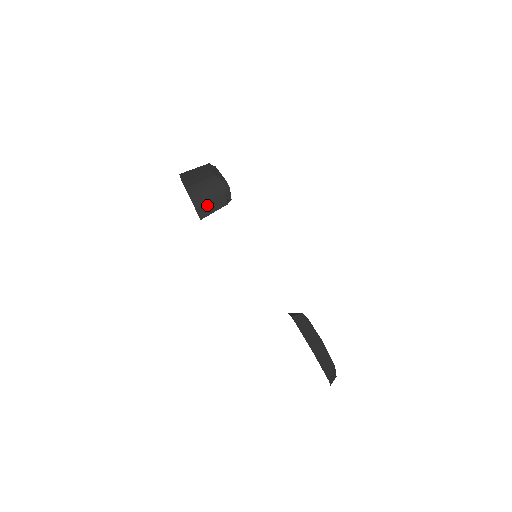
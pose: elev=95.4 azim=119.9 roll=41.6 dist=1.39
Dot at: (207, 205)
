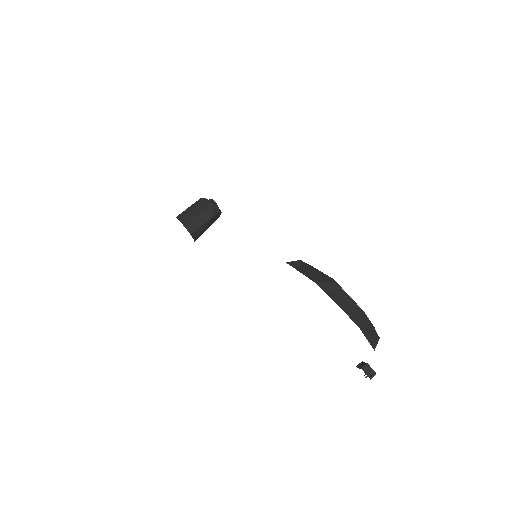
Dot at: (195, 220)
